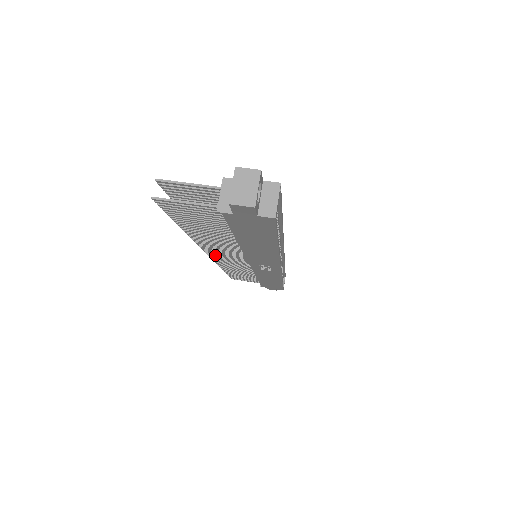
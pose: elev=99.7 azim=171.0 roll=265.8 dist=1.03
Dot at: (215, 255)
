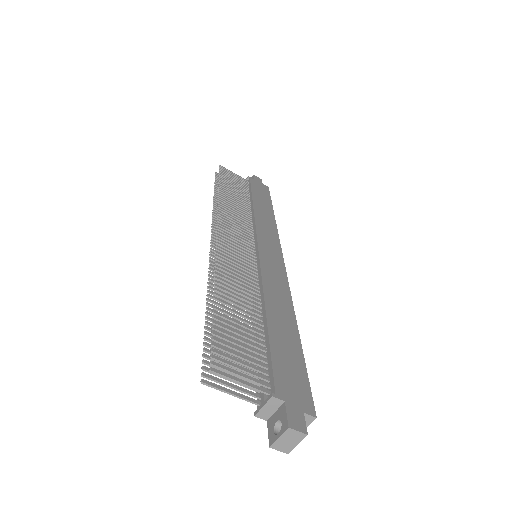
Dot at: occluded
